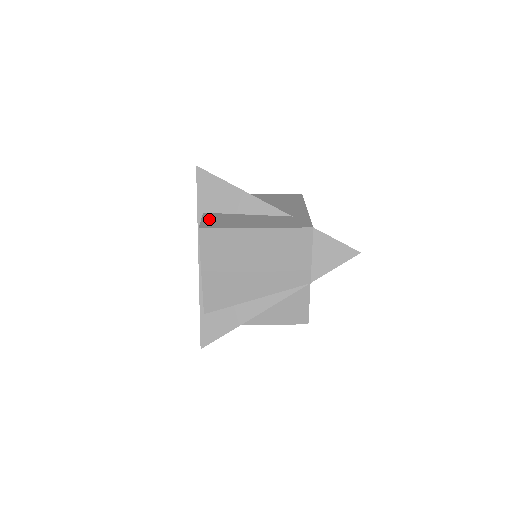
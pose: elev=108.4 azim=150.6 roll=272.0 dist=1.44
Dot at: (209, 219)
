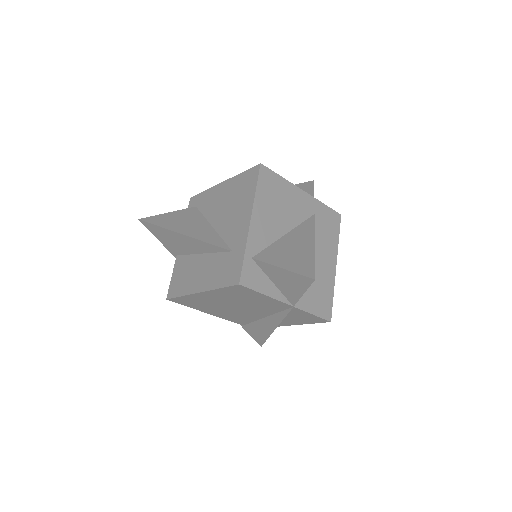
Dot at: (176, 274)
